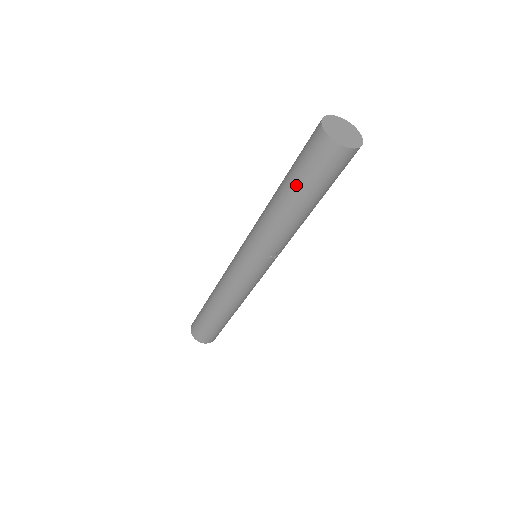
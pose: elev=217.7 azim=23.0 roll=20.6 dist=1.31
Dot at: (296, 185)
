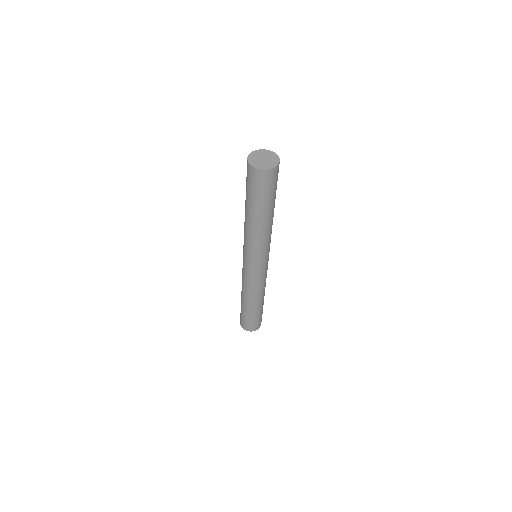
Dot at: (253, 203)
